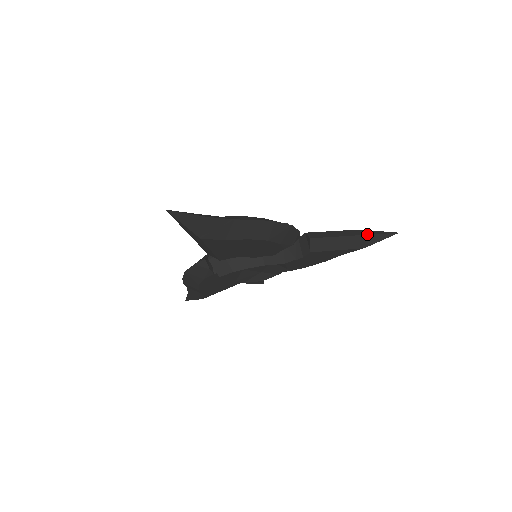
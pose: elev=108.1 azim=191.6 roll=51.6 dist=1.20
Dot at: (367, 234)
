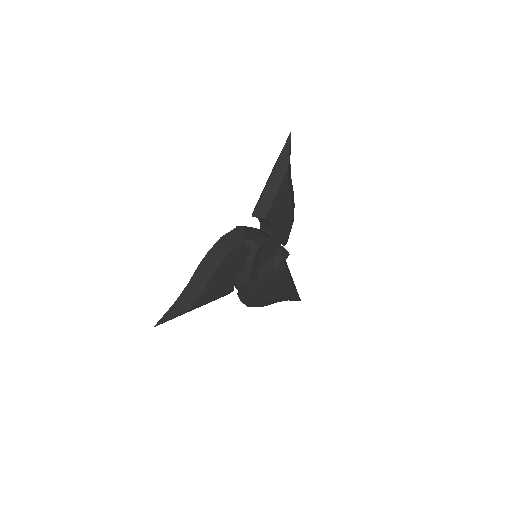
Dot at: occluded
